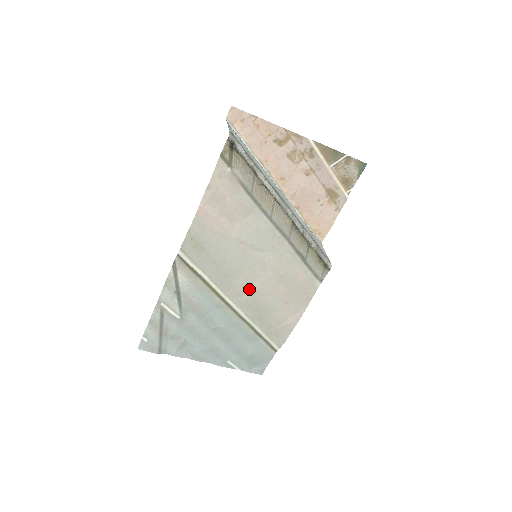
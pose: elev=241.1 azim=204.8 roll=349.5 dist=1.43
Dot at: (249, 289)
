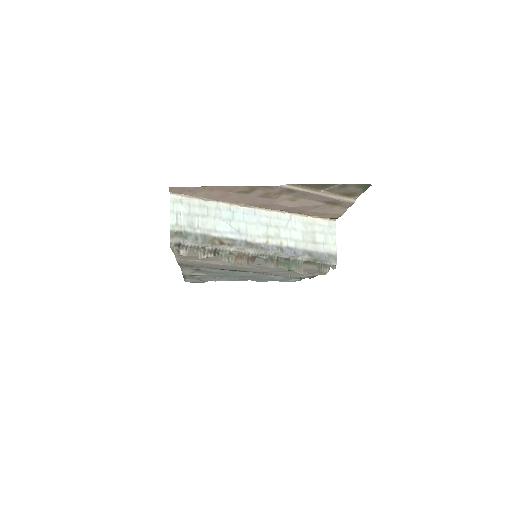
Dot at: (258, 271)
